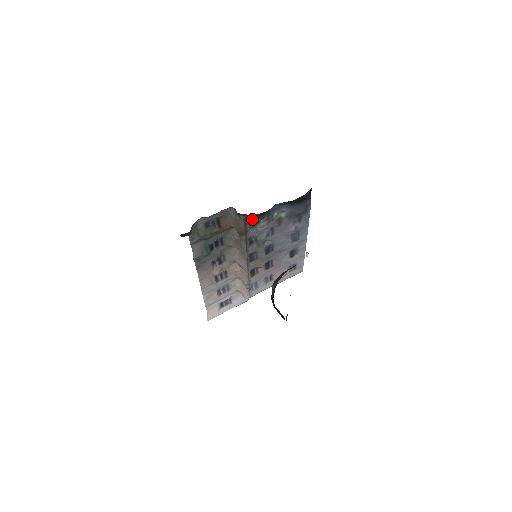
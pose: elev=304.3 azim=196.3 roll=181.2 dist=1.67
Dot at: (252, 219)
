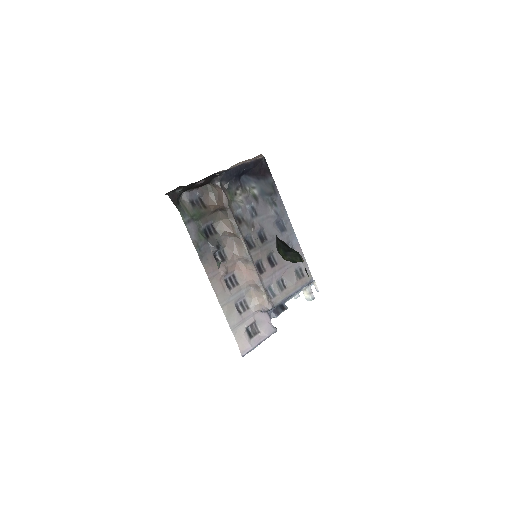
Dot at: (228, 187)
